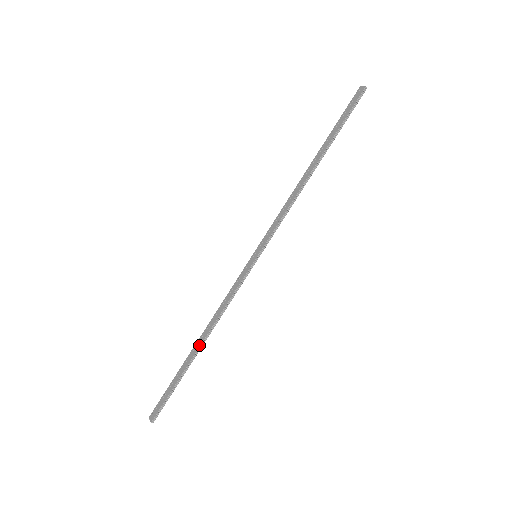
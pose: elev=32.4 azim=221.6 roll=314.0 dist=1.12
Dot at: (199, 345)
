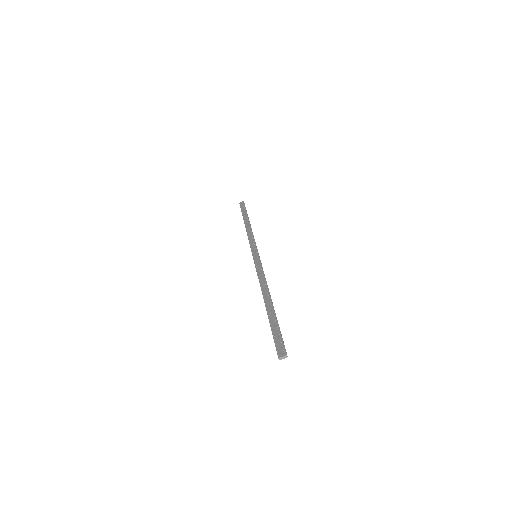
Dot at: (269, 299)
